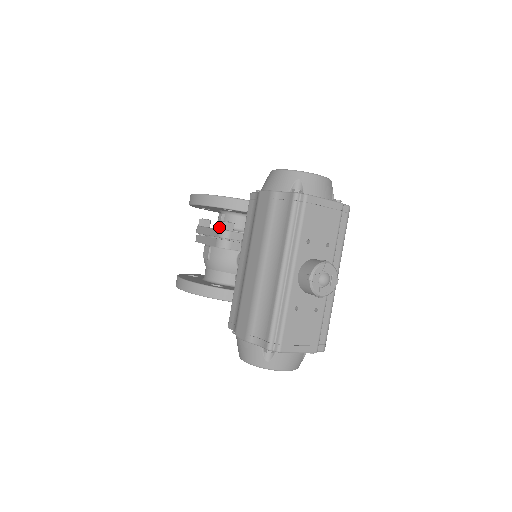
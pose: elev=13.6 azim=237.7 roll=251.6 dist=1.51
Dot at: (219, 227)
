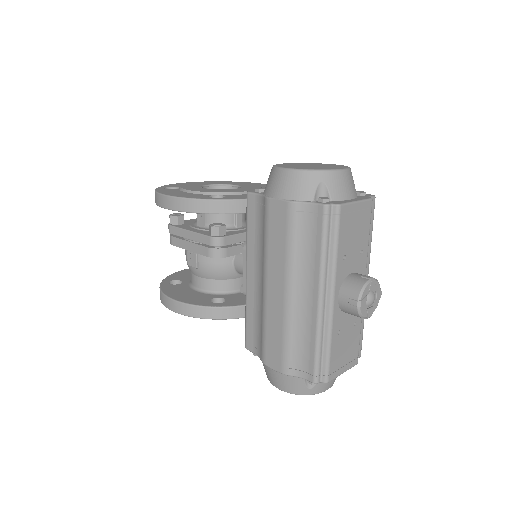
Dot at: (201, 226)
